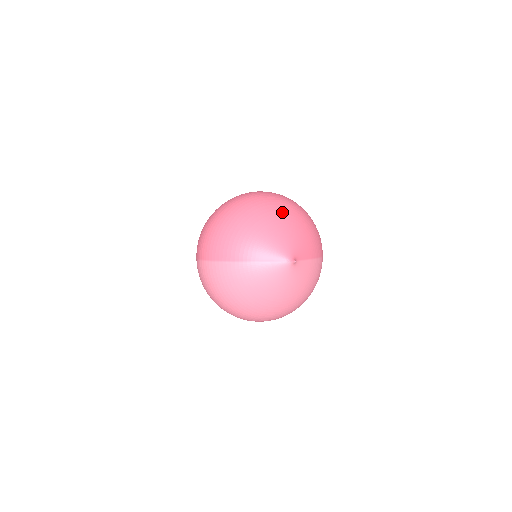
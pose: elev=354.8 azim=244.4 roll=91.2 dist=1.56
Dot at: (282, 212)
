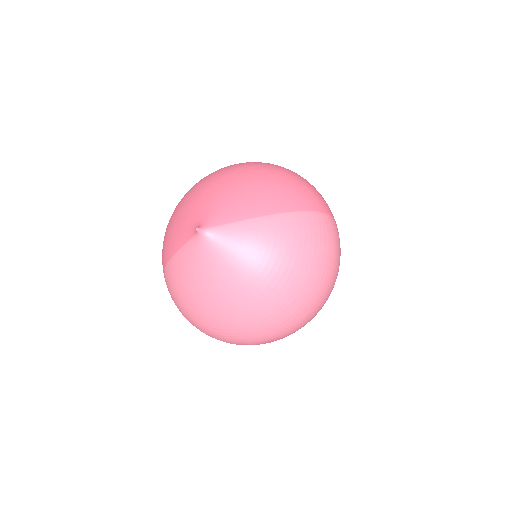
Dot at: (210, 180)
